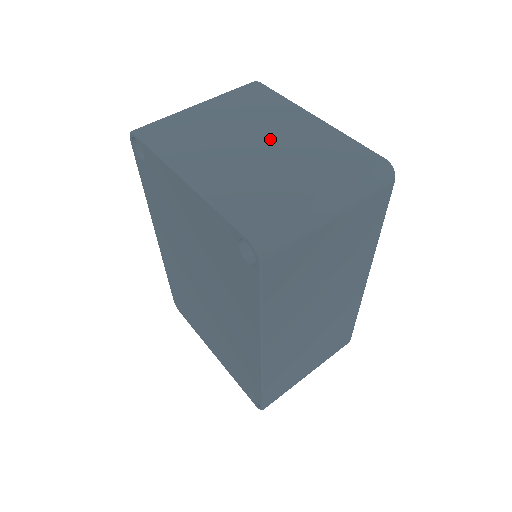
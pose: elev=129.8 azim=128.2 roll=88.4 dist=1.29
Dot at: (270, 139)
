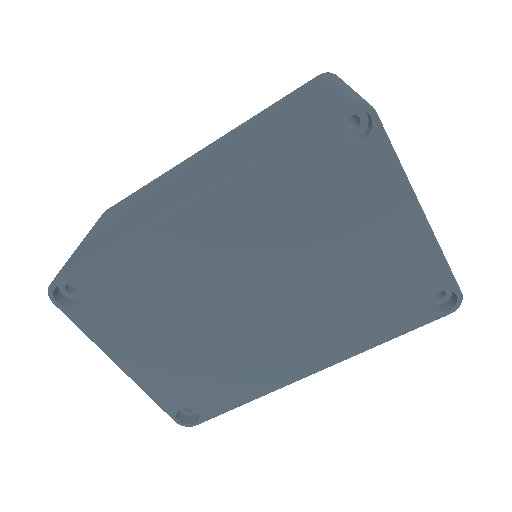
Dot at: occluded
